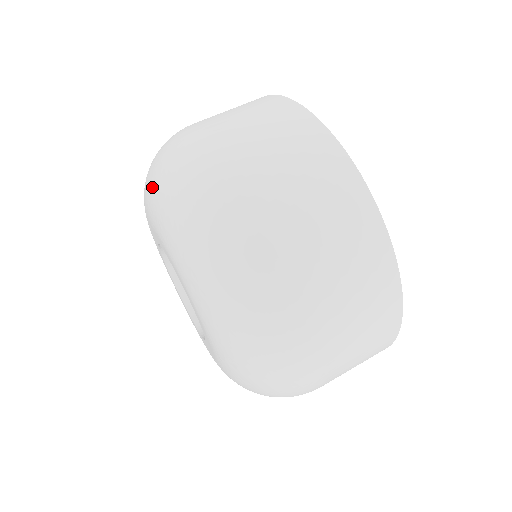
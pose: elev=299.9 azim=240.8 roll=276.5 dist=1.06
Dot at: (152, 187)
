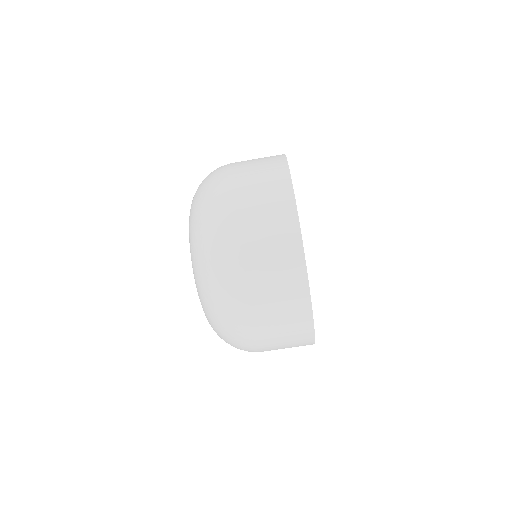
Dot at: (192, 219)
